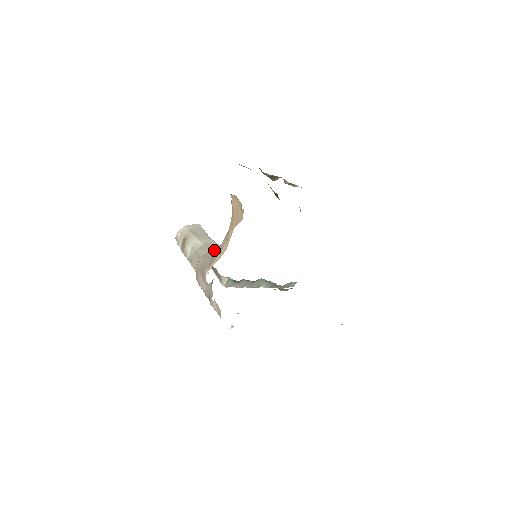
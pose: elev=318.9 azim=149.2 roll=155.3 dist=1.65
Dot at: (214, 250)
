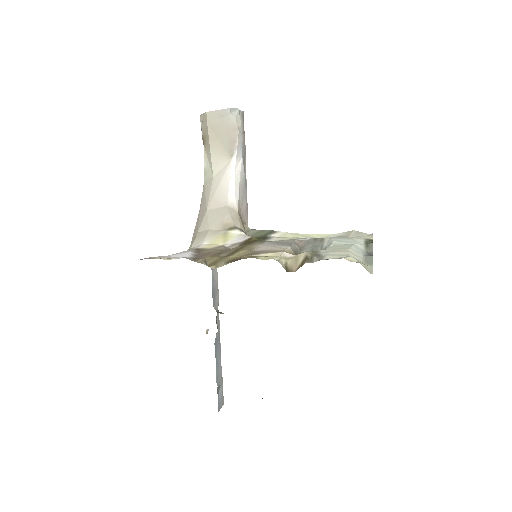
Dot at: (198, 229)
